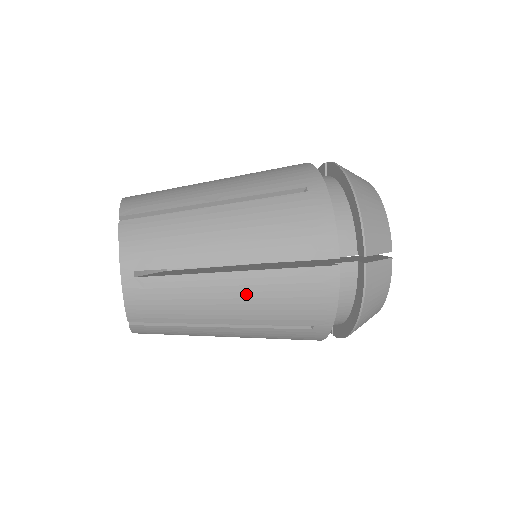
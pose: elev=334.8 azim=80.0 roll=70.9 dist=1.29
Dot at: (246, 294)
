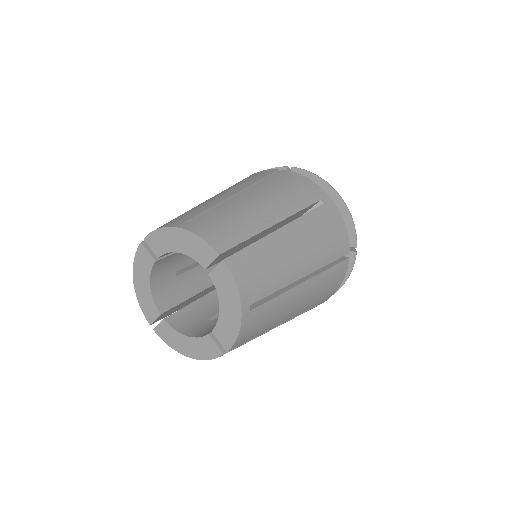
Dot at: (307, 296)
